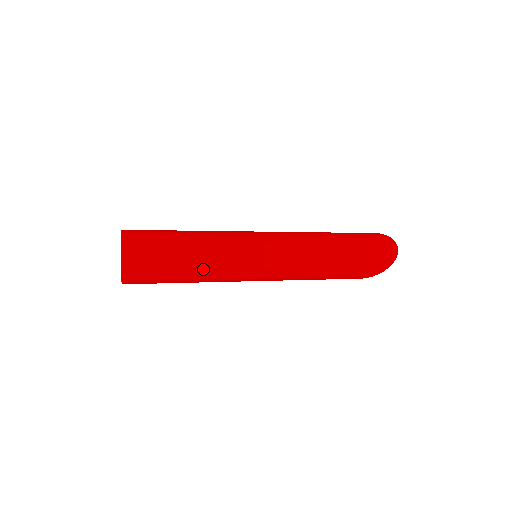
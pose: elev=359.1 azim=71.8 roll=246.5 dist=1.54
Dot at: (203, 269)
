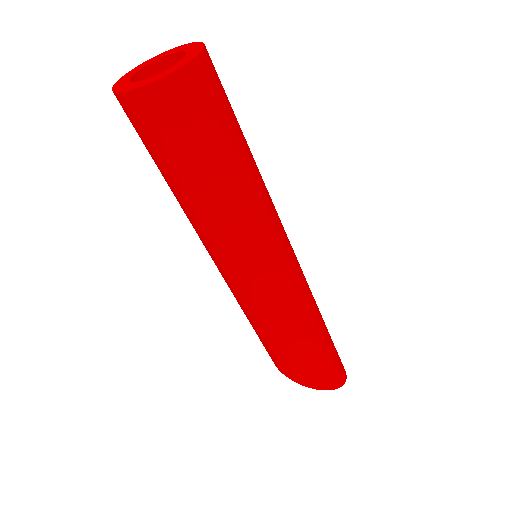
Dot at: (248, 190)
